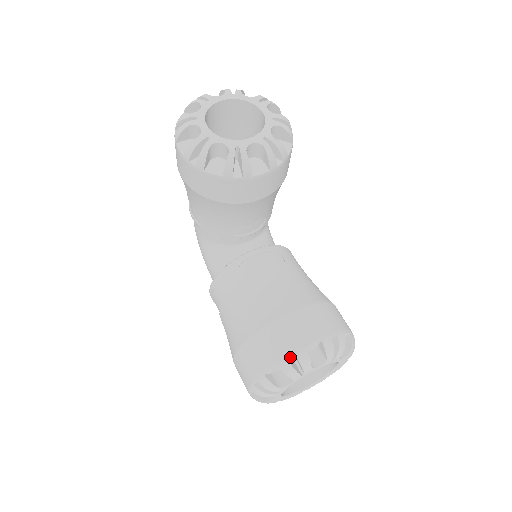
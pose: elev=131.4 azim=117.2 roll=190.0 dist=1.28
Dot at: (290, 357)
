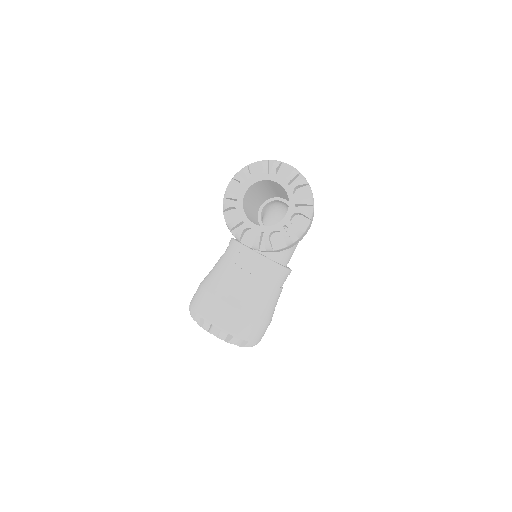
Dot at: (204, 318)
